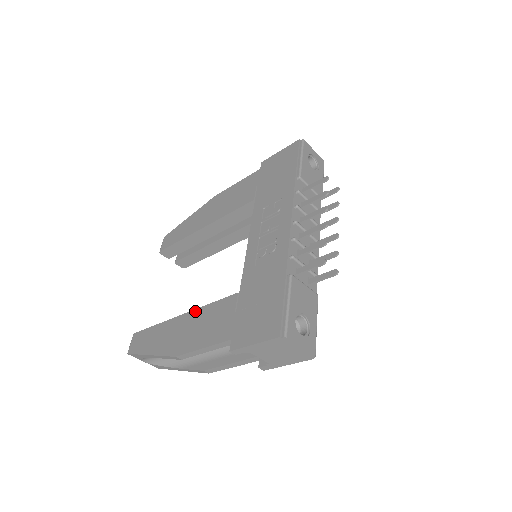
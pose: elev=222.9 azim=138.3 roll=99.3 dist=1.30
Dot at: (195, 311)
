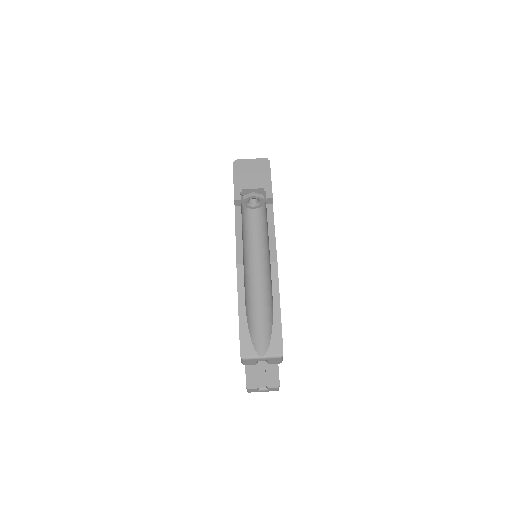
Dot at: occluded
